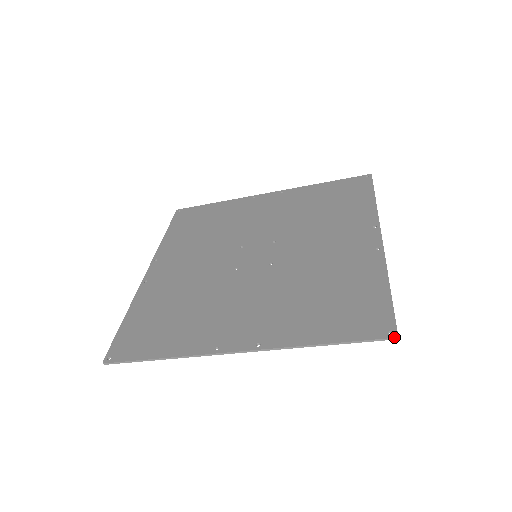
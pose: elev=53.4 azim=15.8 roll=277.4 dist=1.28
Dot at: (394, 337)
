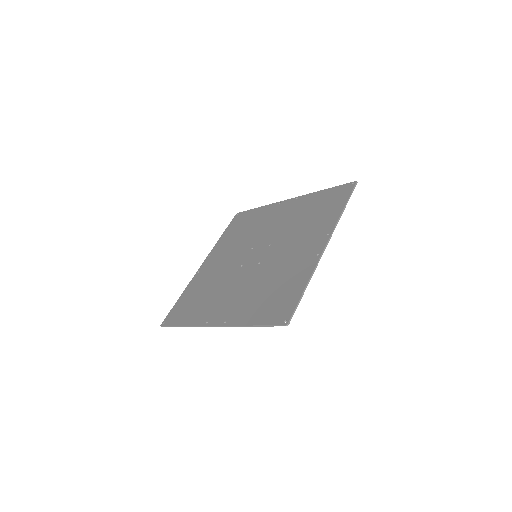
Dot at: (285, 325)
